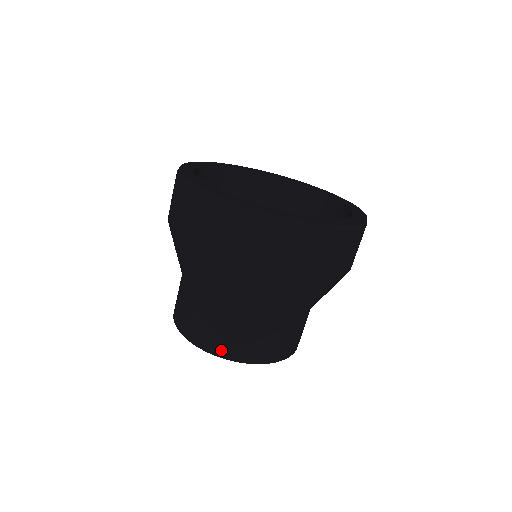
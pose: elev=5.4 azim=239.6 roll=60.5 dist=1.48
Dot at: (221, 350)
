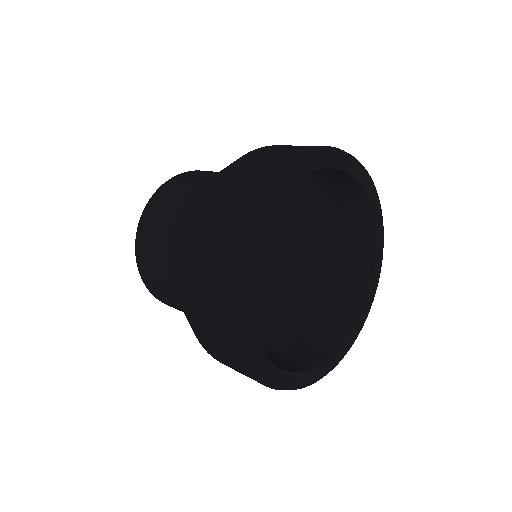
Dot at: occluded
